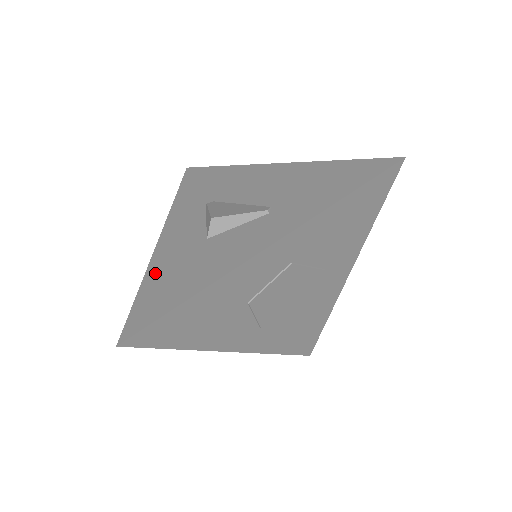
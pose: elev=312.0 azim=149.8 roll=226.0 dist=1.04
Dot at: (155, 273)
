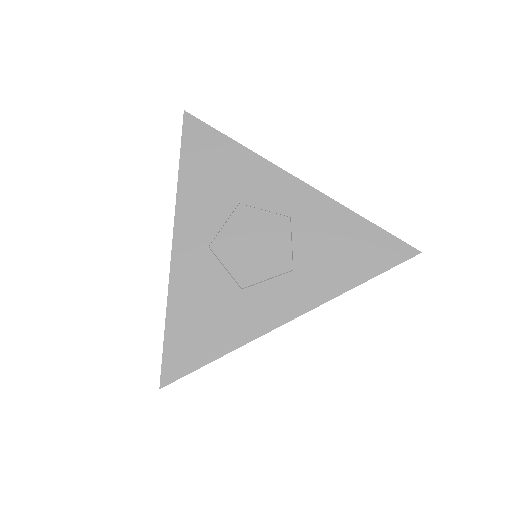
Dot at: occluded
